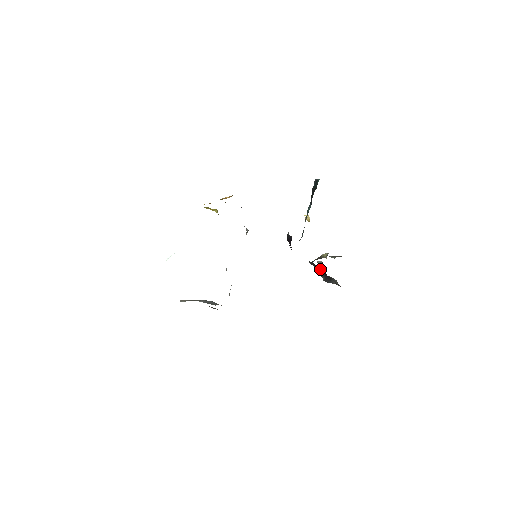
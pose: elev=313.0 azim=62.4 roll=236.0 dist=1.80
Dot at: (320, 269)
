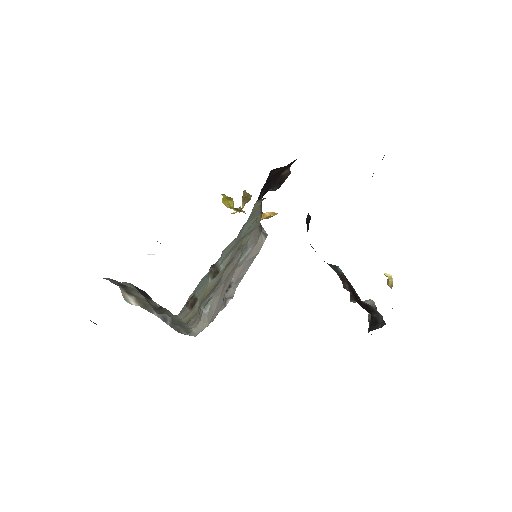
Dot at: (370, 318)
